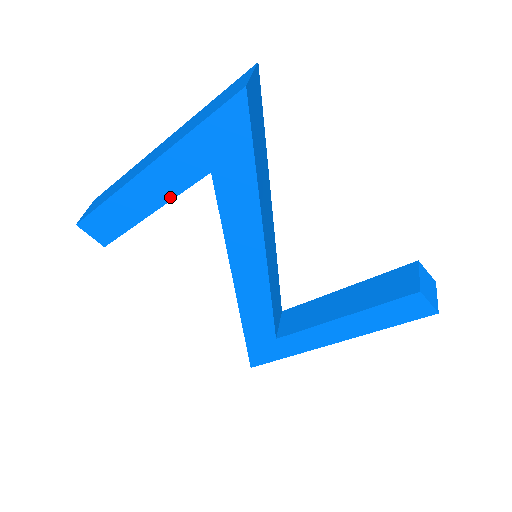
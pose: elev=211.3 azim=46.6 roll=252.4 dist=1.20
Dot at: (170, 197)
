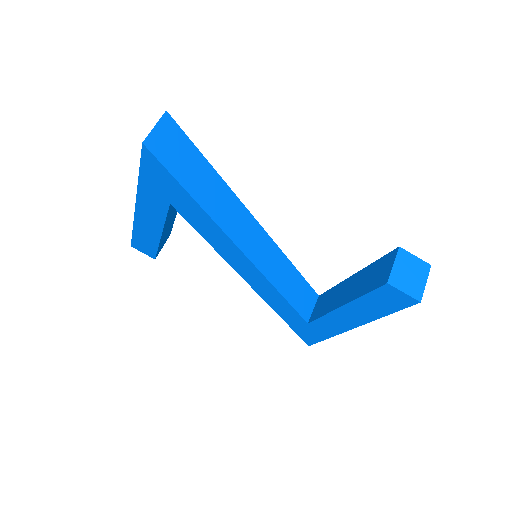
Dot at: (162, 223)
